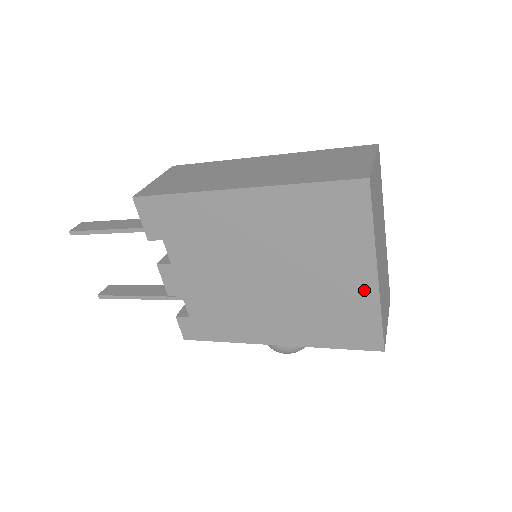
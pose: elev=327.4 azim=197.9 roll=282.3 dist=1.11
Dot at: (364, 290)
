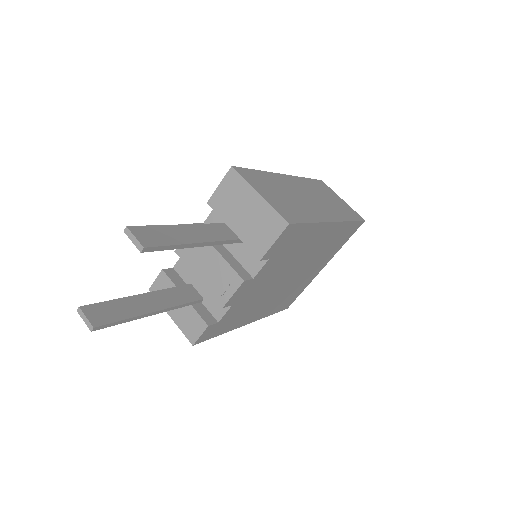
Dot at: (313, 276)
